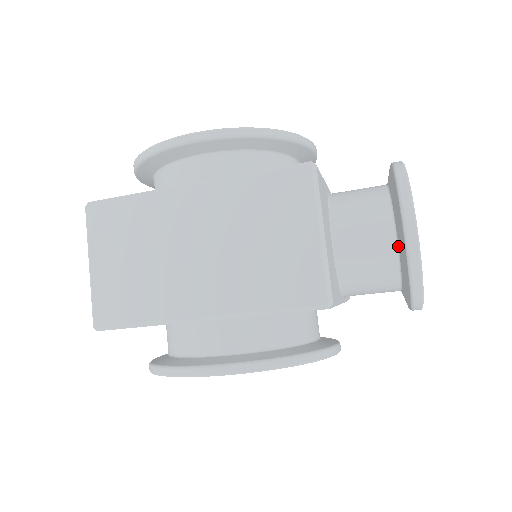
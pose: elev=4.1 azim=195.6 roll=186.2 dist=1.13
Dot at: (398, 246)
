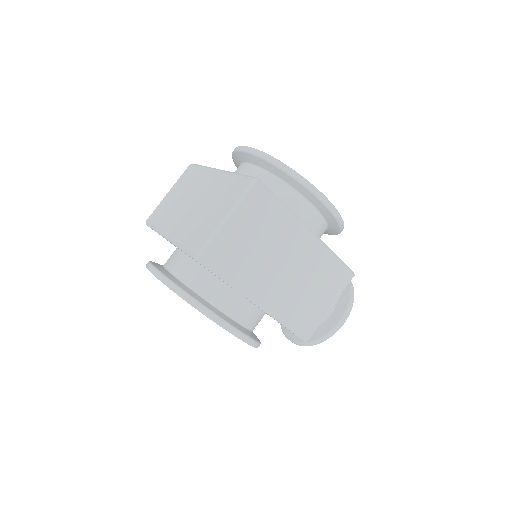
Dot at: (326, 321)
